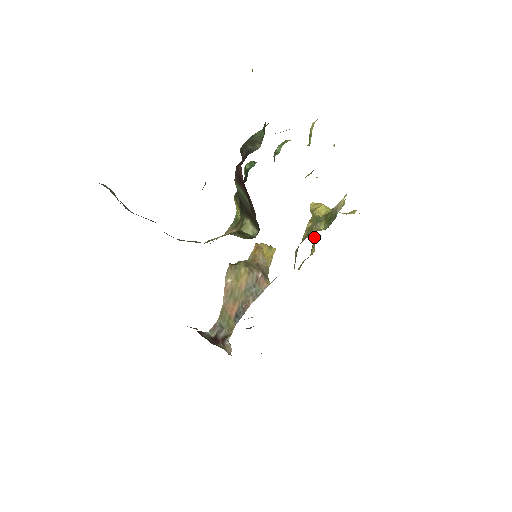
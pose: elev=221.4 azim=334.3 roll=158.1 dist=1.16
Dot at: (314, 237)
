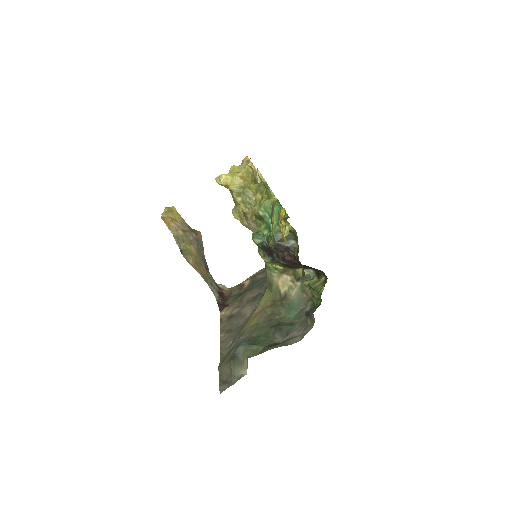
Dot at: (234, 197)
